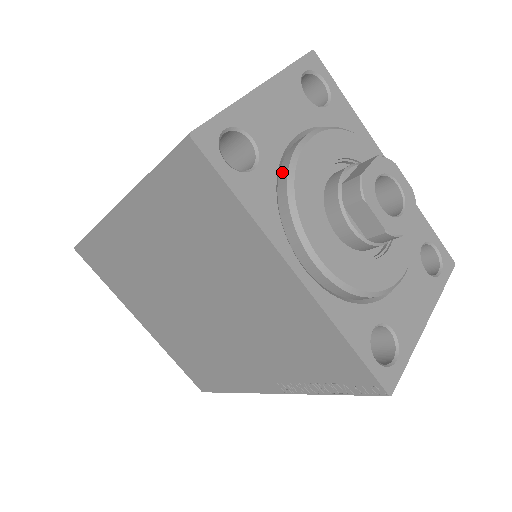
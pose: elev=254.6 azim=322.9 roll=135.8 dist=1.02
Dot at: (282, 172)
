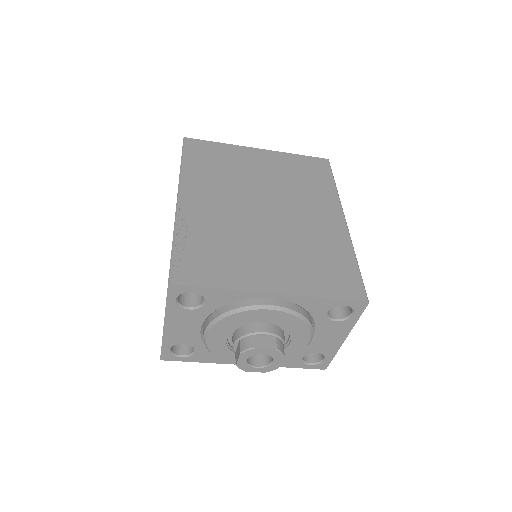
Dot at: occluded
